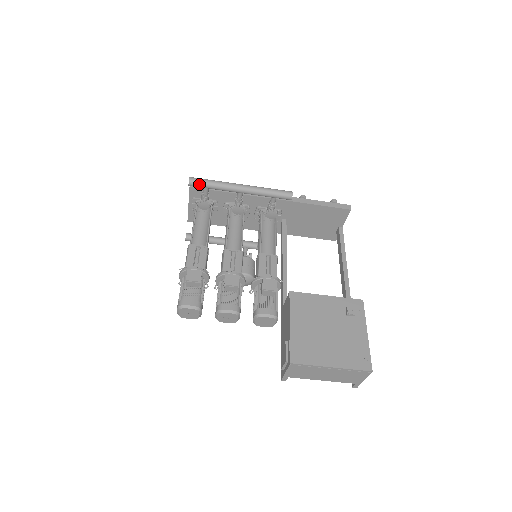
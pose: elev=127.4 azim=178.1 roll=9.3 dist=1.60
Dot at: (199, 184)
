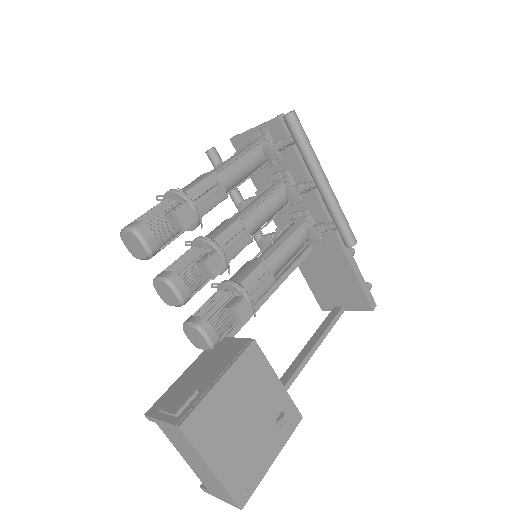
Dot at: (294, 129)
